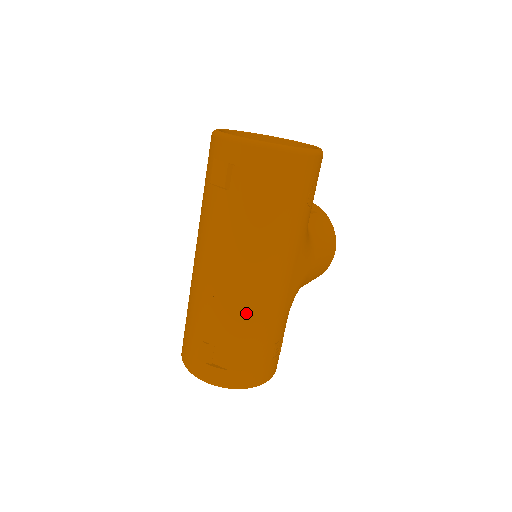
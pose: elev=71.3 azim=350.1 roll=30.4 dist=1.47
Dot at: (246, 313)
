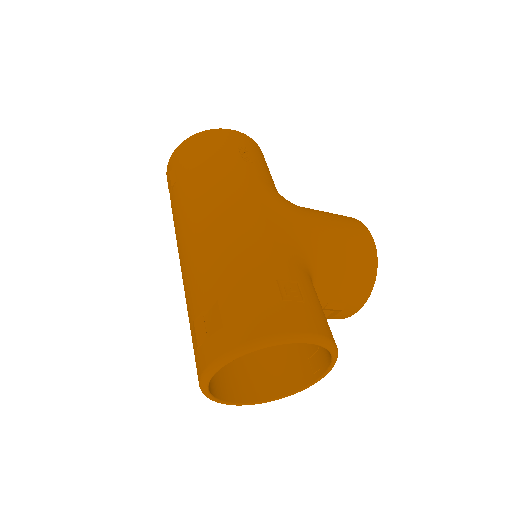
Dot at: (215, 253)
